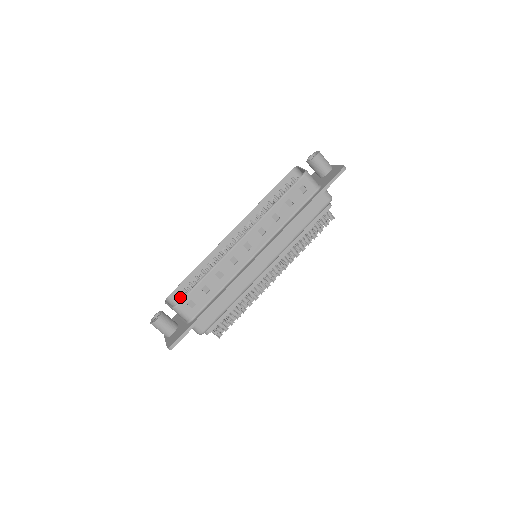
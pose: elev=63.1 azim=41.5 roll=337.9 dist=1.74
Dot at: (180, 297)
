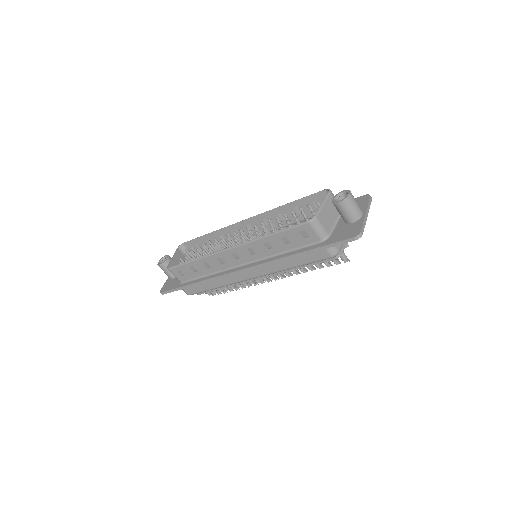
Dot at: (188, 252)
